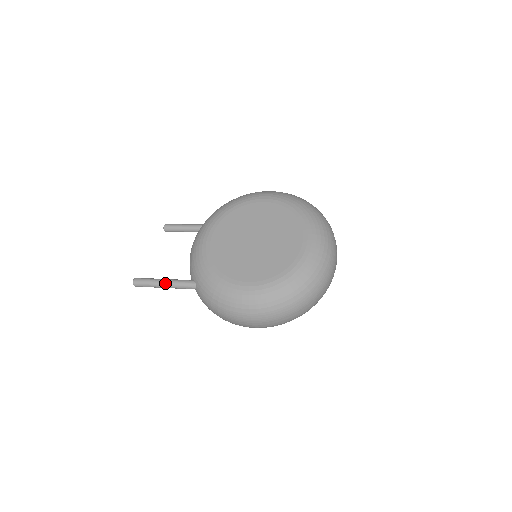
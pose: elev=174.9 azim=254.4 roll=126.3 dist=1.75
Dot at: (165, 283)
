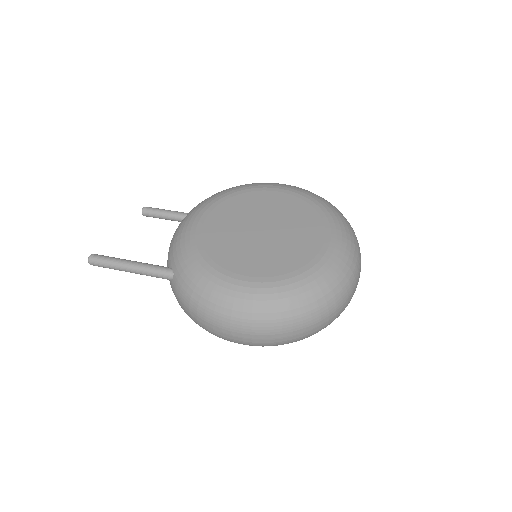
Dot at: (132, 265)
